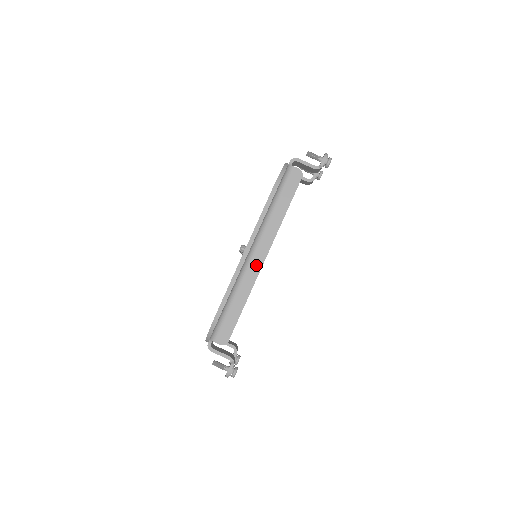
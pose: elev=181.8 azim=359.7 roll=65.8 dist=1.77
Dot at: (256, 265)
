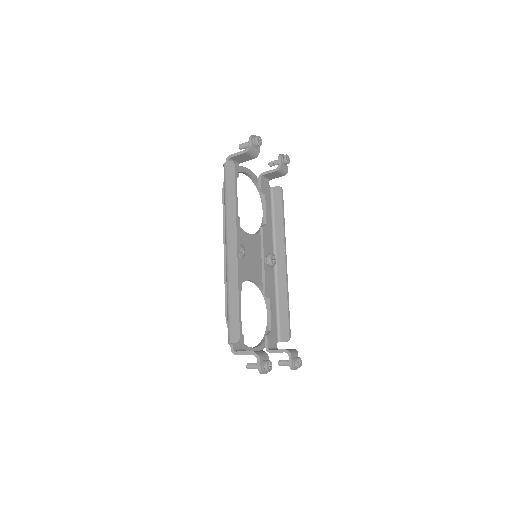
Dot at: (233, 257)
